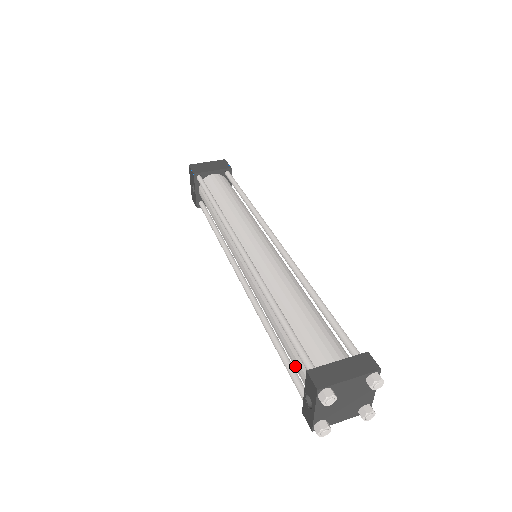
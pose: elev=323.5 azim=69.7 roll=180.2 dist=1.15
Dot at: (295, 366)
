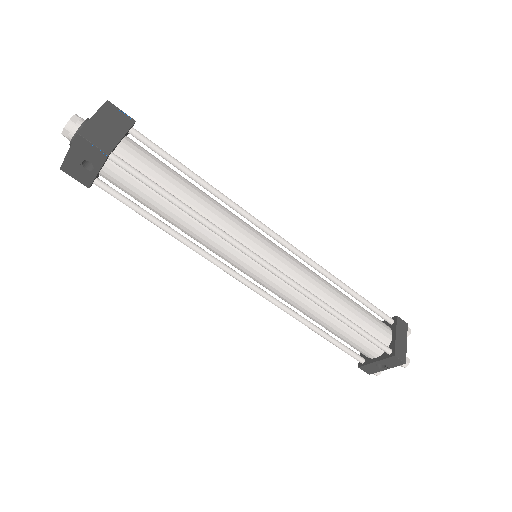
Dot at: (357, 347)
